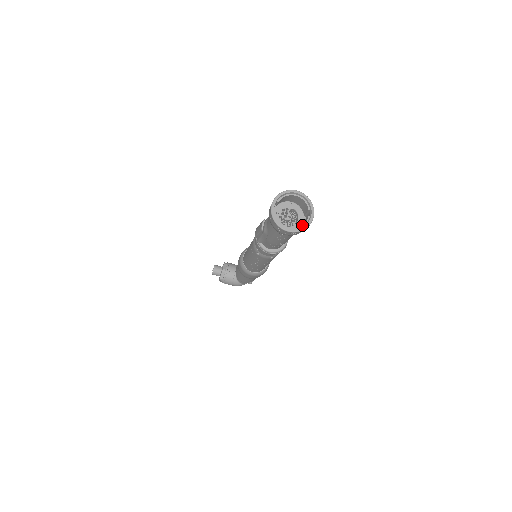
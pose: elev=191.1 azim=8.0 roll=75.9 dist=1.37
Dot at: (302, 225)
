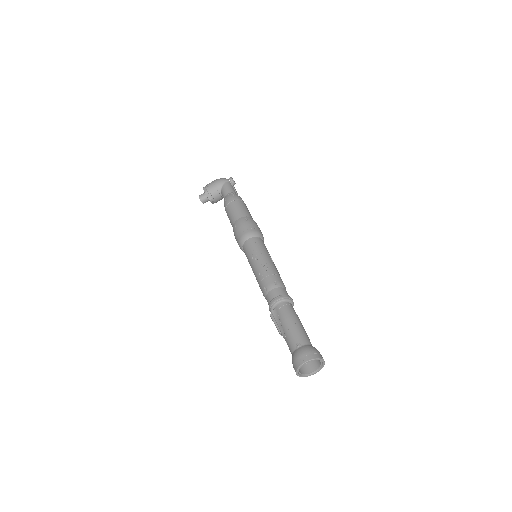
Dot at: (320, 366)
